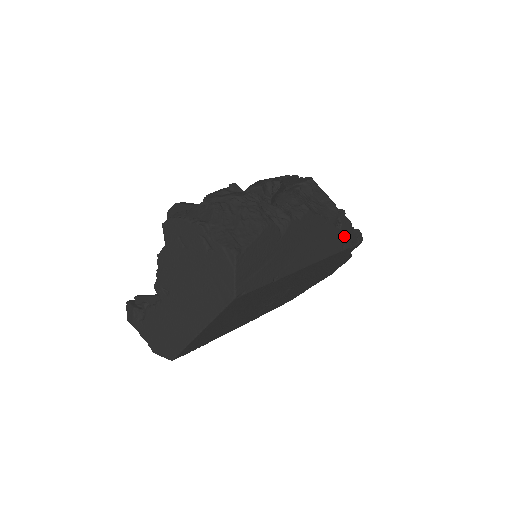
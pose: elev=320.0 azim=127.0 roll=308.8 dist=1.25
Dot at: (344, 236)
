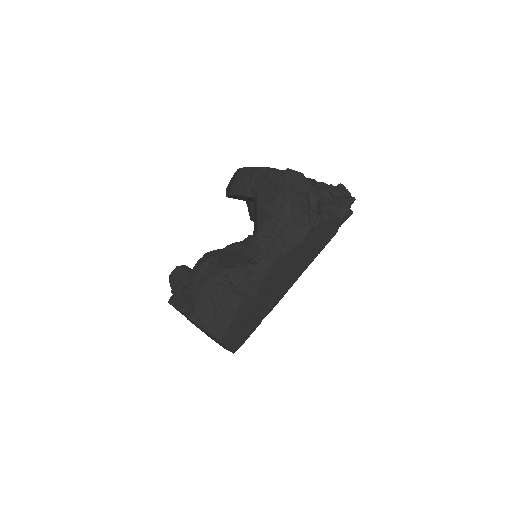
Dot at: (326, 233)
